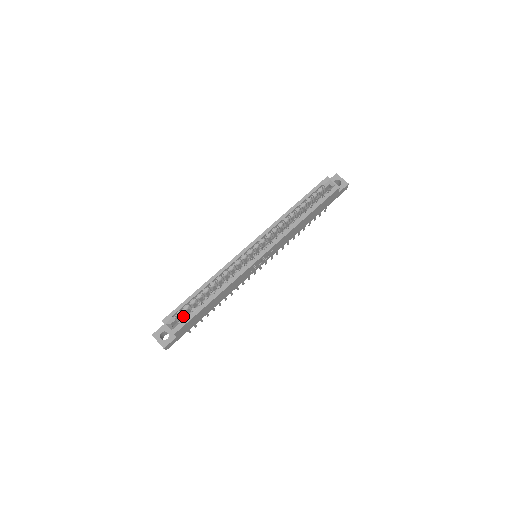
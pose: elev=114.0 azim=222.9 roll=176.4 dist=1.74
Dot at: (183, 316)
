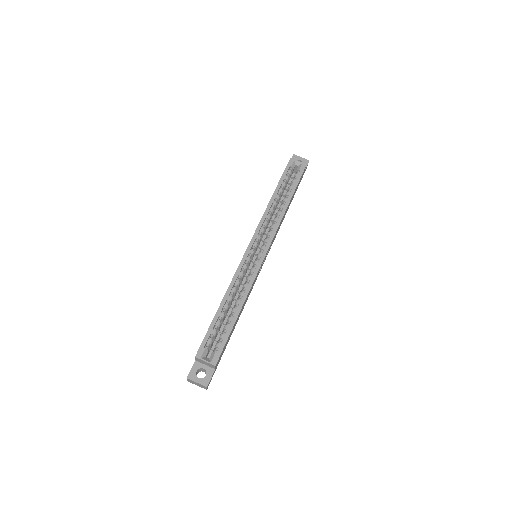
Dot at: (212, 344)
